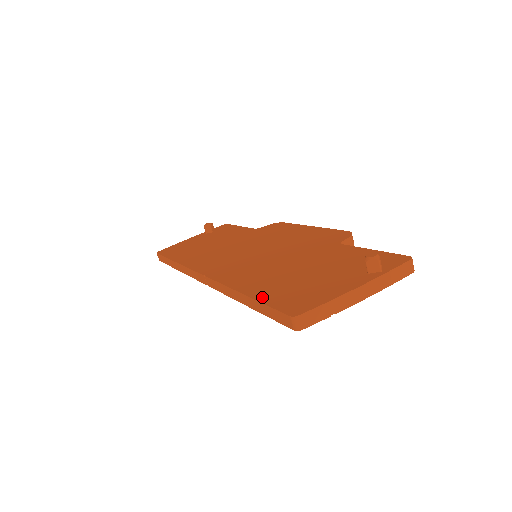
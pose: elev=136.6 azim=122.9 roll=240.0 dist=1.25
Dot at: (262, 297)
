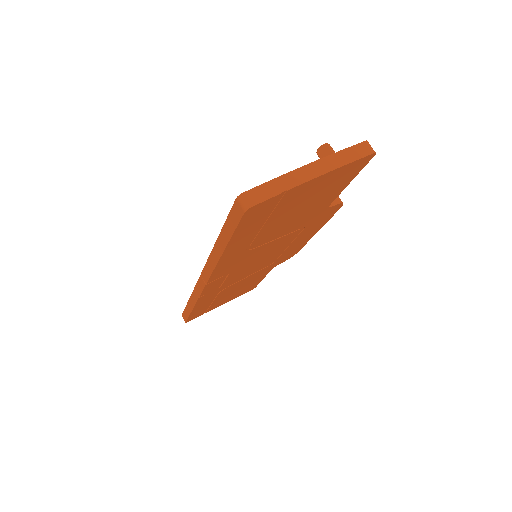
Dot at: occluded
